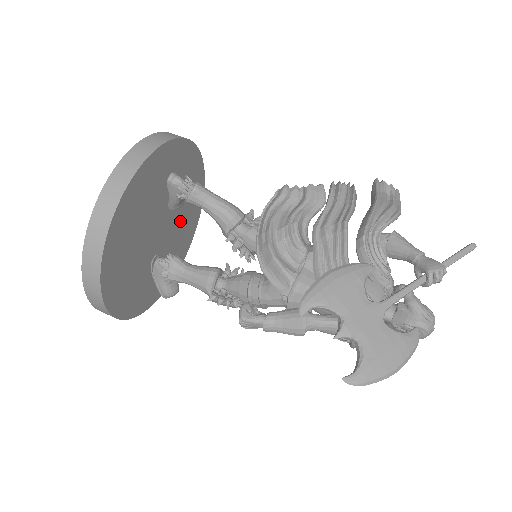
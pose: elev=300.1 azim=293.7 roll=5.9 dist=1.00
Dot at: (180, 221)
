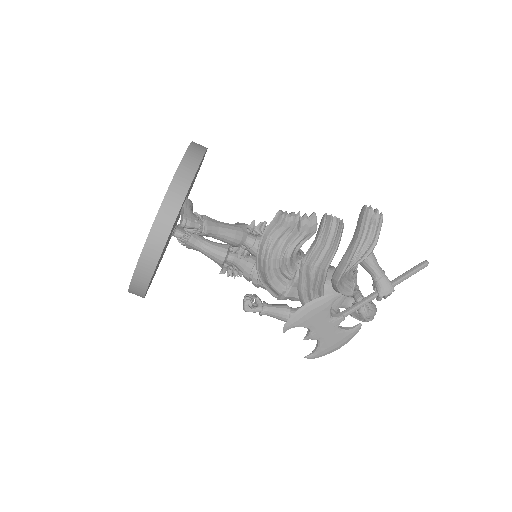
Dot at: occluded
